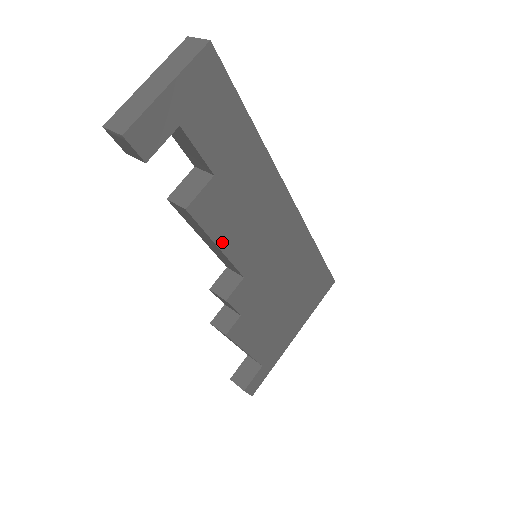
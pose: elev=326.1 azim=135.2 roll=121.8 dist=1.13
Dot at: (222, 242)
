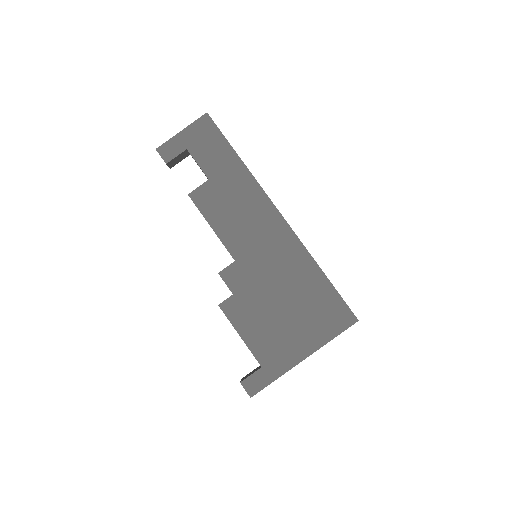
Dot at: (215, 225)
